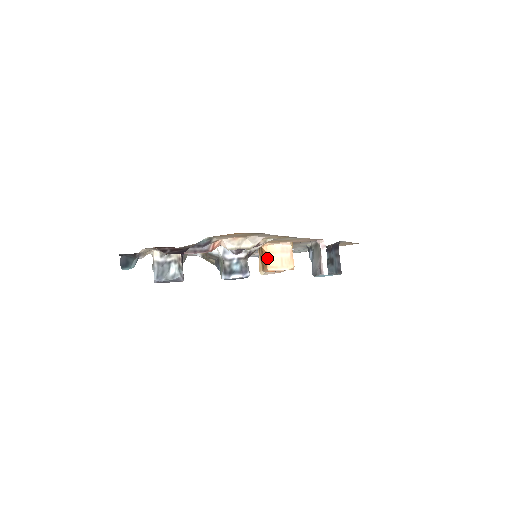
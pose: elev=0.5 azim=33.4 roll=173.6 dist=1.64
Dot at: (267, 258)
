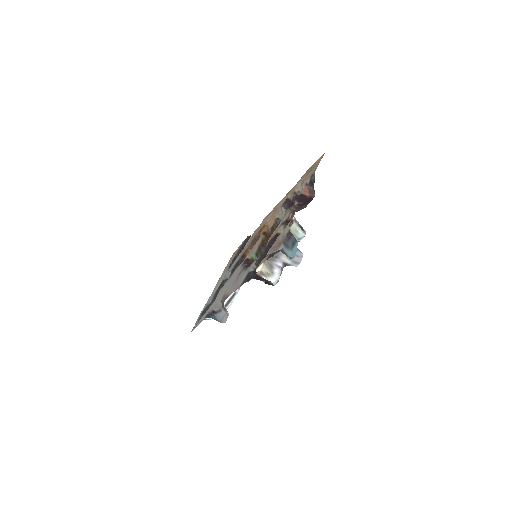
Dot at: occluded
